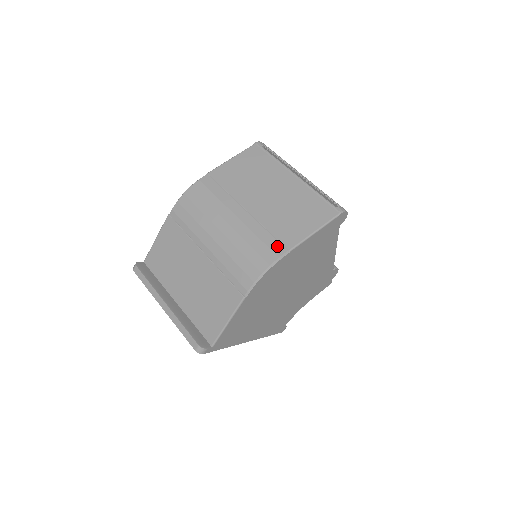
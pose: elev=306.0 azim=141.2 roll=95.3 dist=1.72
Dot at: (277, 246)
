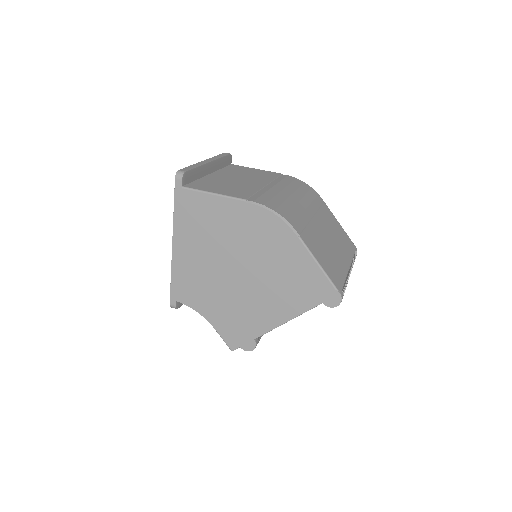
Dot at: (299, 228)
